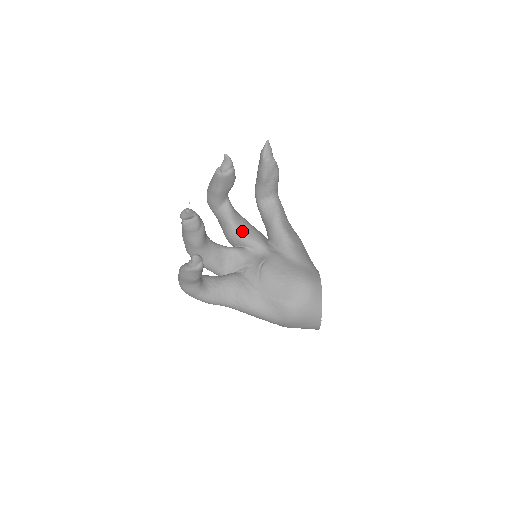
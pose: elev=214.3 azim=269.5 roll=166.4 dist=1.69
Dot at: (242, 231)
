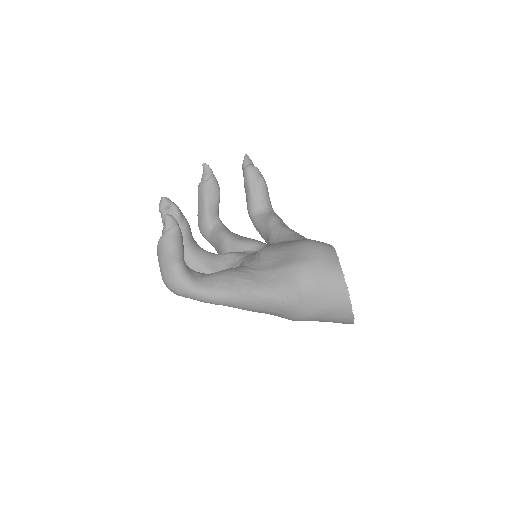
Dot at: (237, 238)
